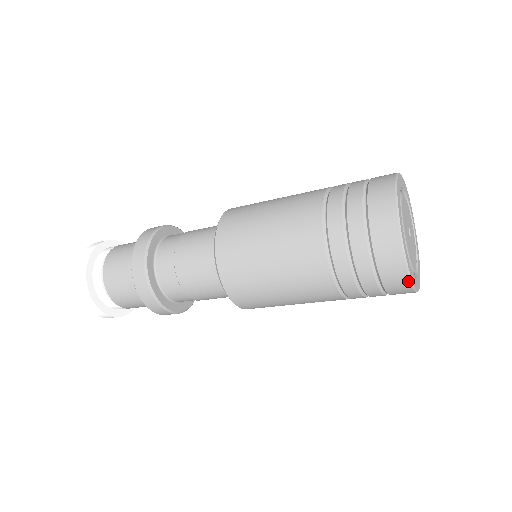
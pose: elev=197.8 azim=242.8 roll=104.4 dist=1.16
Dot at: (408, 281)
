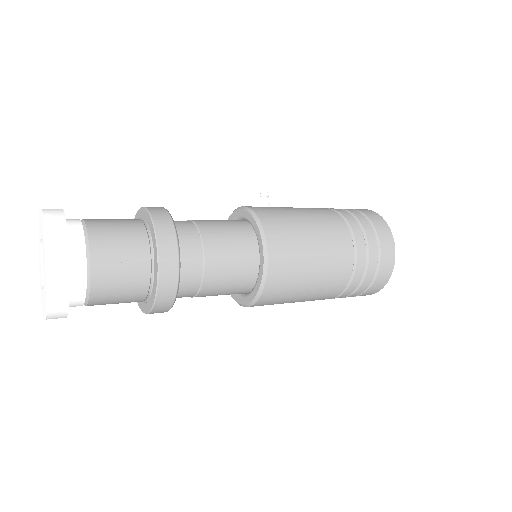
Dot at: occluded
